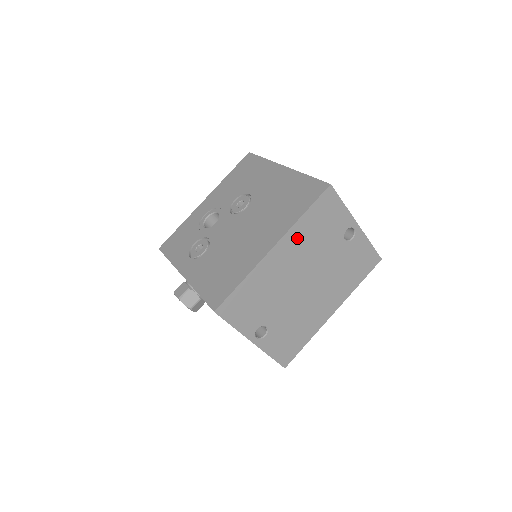
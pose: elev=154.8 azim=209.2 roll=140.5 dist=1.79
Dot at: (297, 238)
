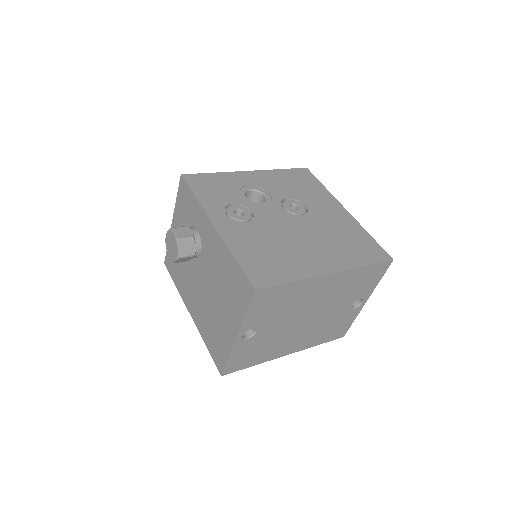
Dot at: (344, 279)
